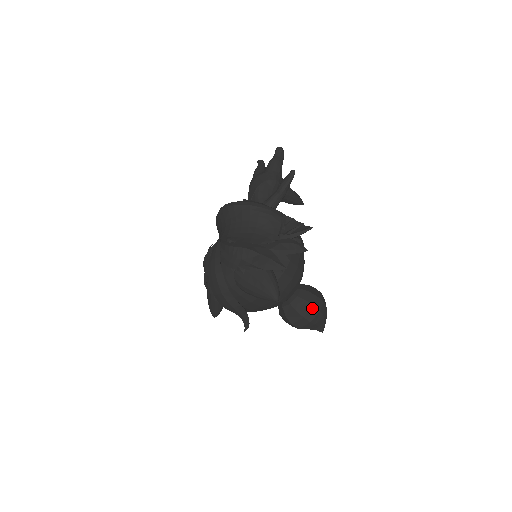
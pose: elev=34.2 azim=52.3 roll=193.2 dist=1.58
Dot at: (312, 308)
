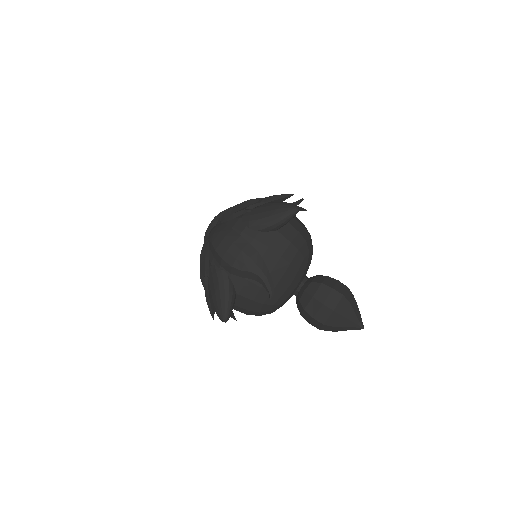
Dot at: (337, 282)
